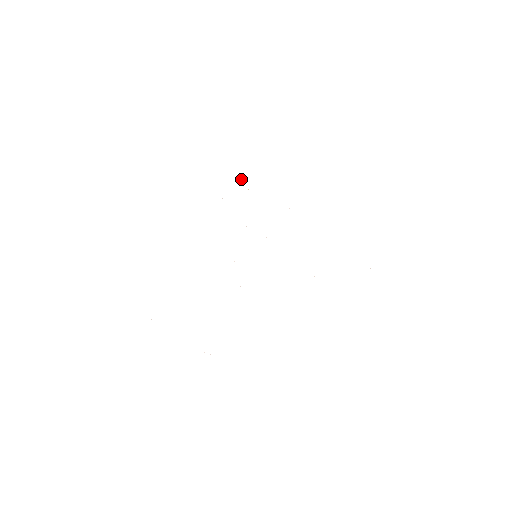
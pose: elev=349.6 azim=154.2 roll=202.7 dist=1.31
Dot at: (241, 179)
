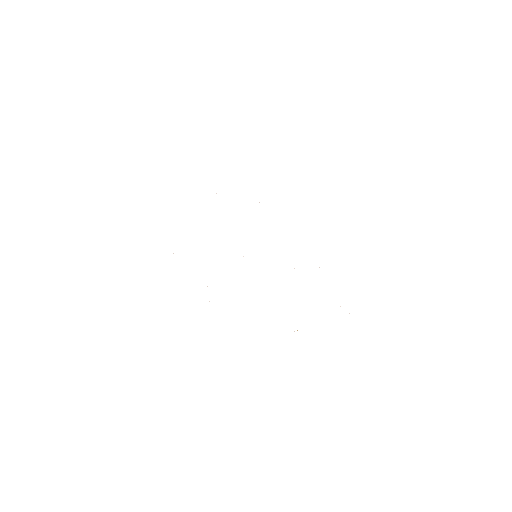
Dot at: occluded
